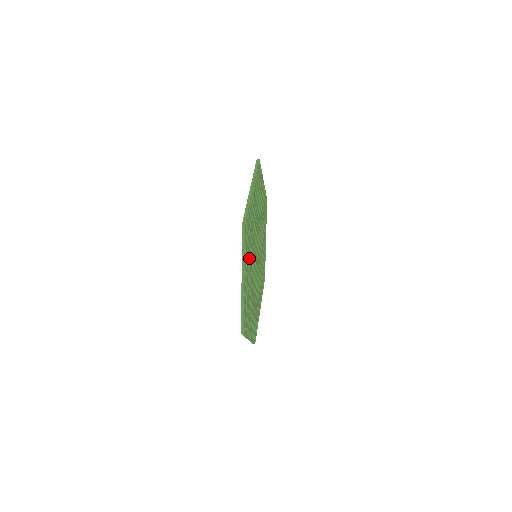
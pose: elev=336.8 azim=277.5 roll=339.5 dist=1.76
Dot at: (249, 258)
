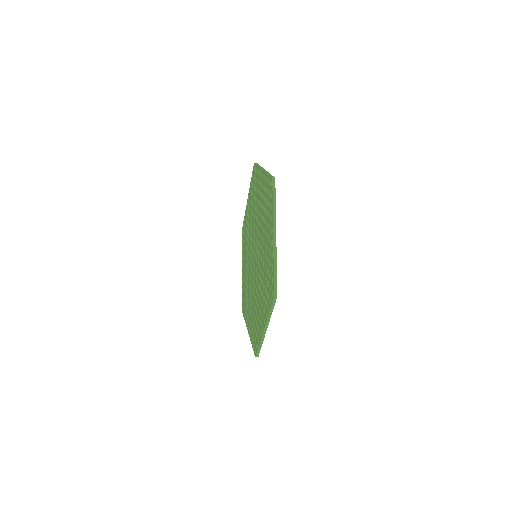
Dot at: occluded
